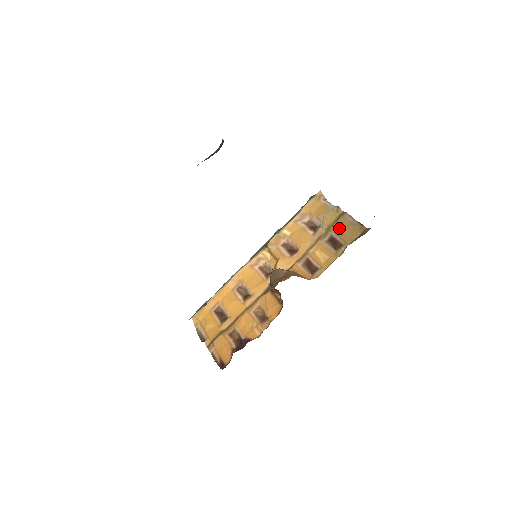
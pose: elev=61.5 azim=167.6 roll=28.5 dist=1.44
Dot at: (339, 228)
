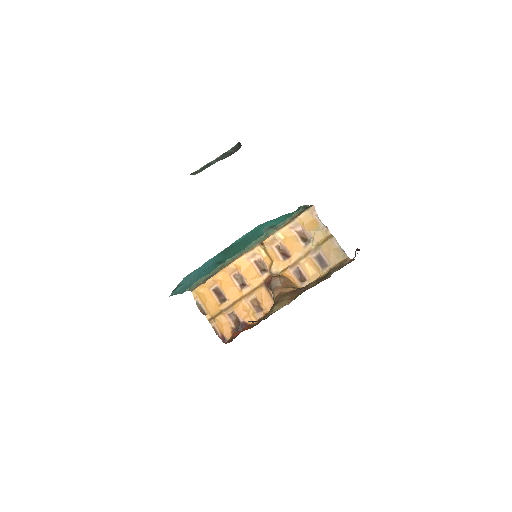
Dot at: (327, 249)
